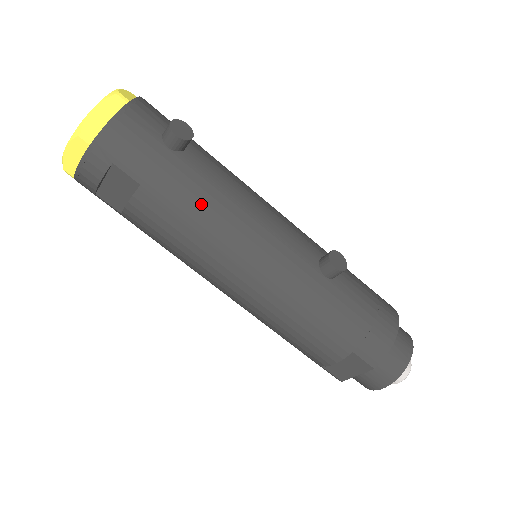
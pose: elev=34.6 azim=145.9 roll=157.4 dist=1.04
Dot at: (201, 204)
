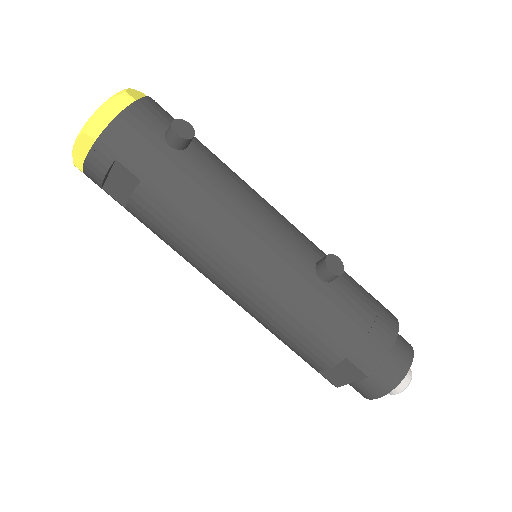
Dot at: (198, 202)
